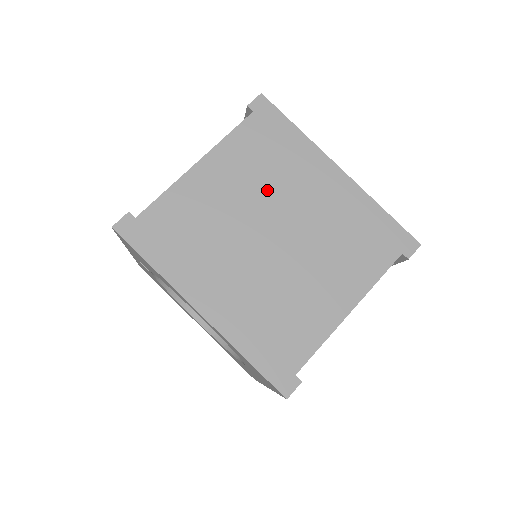
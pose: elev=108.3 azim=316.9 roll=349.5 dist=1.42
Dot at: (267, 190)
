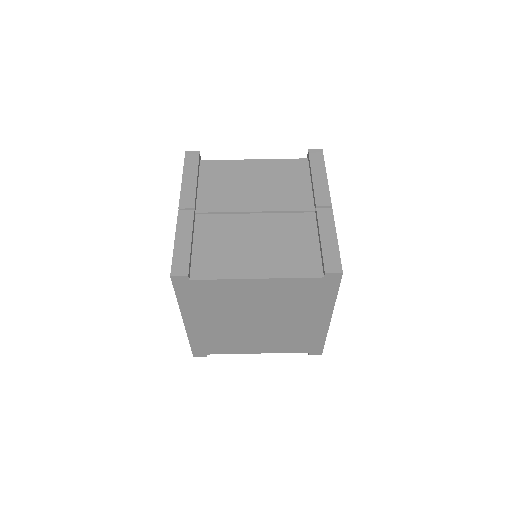
Dot at: (280, 307)
